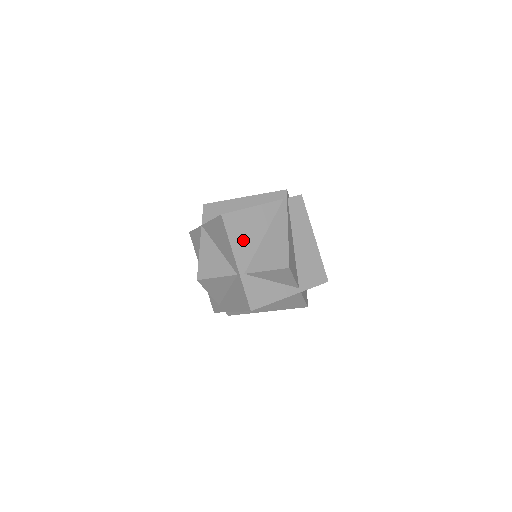
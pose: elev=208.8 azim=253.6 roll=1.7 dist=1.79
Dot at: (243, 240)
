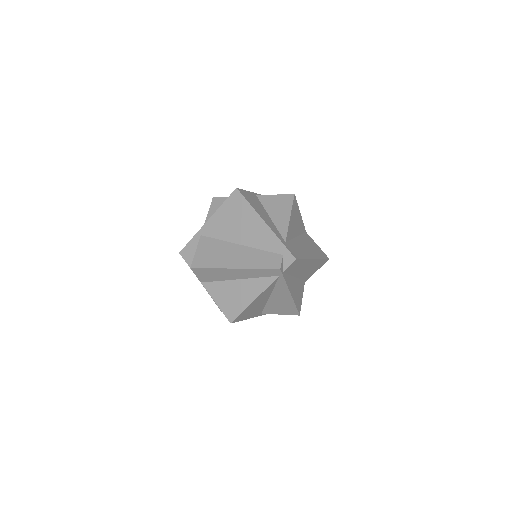
Dot at: (254, 311)
